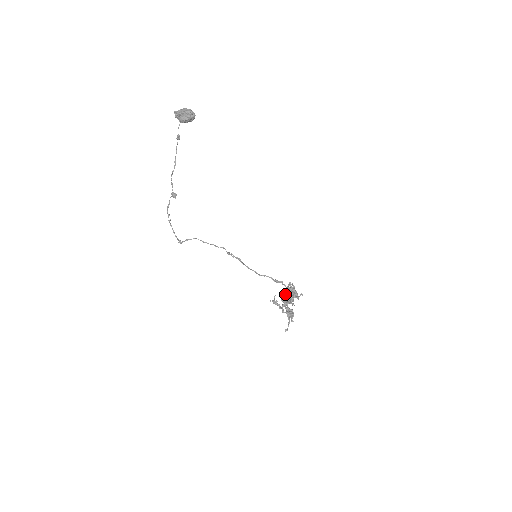
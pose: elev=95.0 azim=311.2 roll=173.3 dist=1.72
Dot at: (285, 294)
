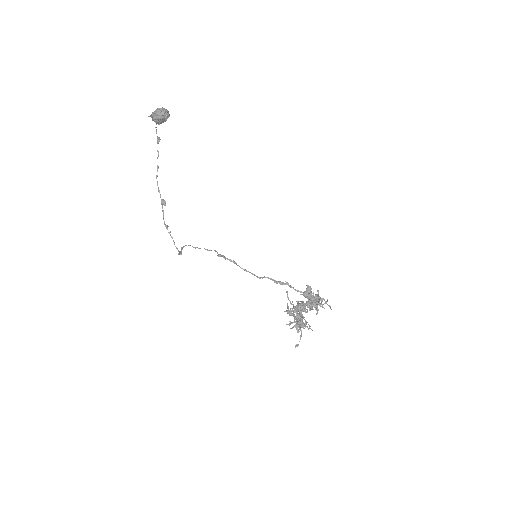
Dot at: occluded
